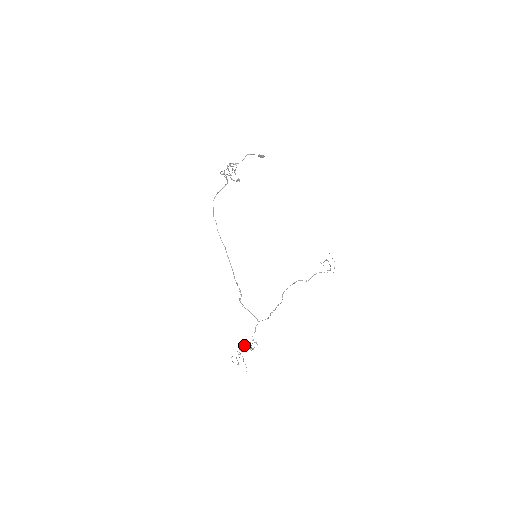
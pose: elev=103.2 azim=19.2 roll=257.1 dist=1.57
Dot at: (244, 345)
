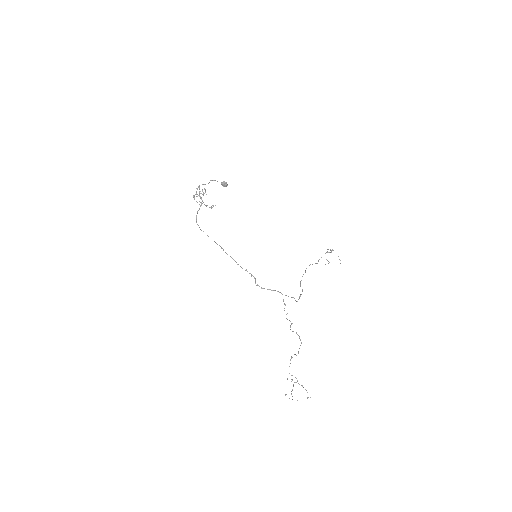
Dot at: occluded
